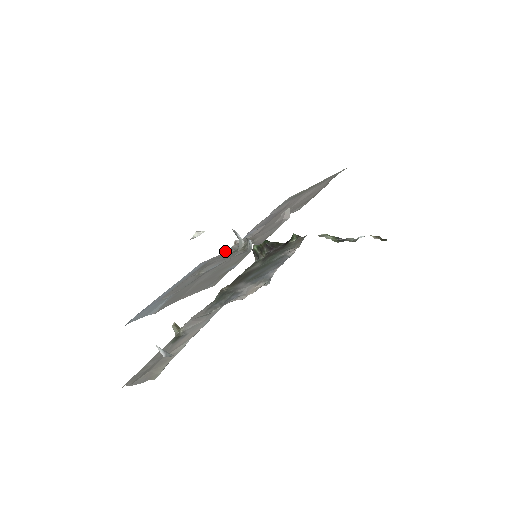
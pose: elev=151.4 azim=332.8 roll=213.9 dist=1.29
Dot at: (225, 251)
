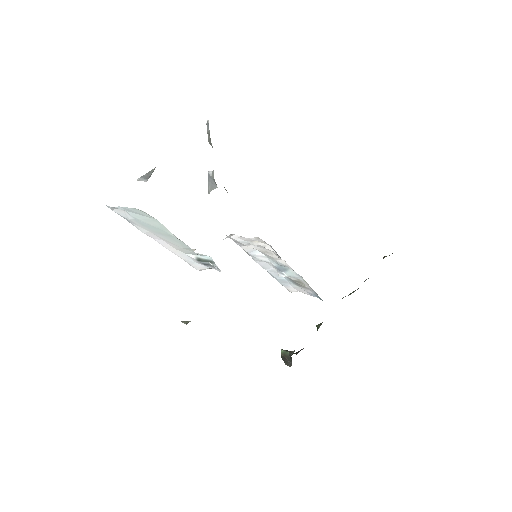
Dot at: occluded
